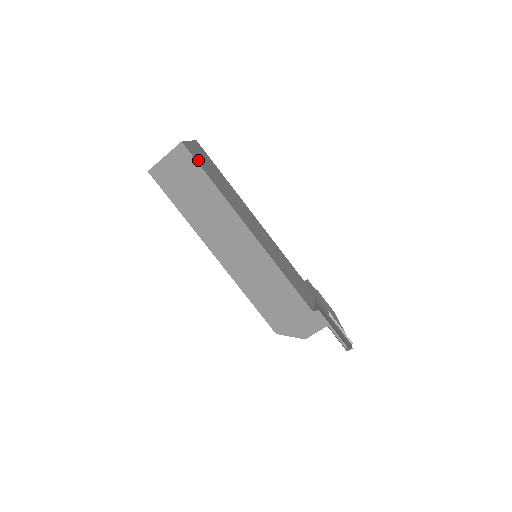
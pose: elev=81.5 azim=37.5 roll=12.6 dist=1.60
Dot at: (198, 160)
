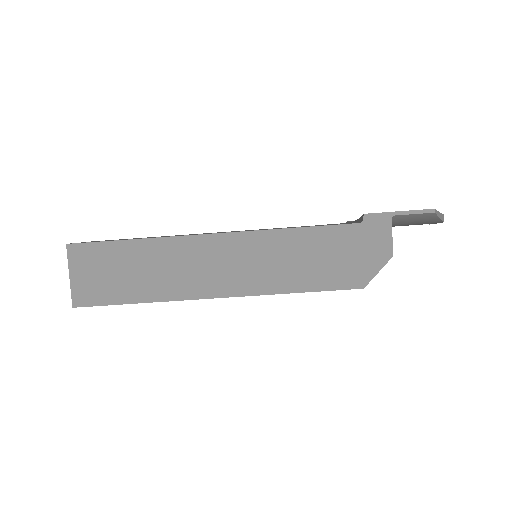
Dot at: occluded
